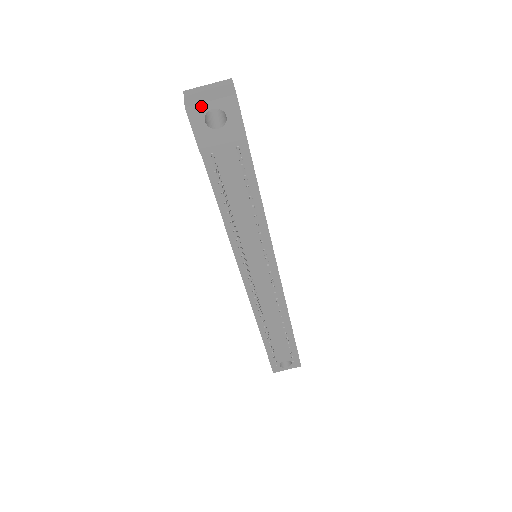
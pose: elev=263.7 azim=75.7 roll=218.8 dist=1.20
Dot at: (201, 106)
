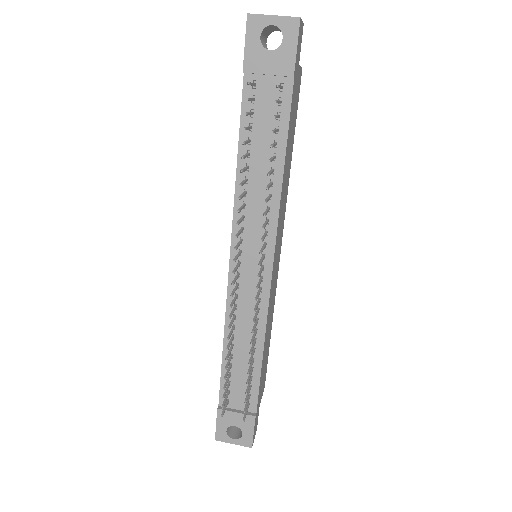
Dot at: (263, 18)
